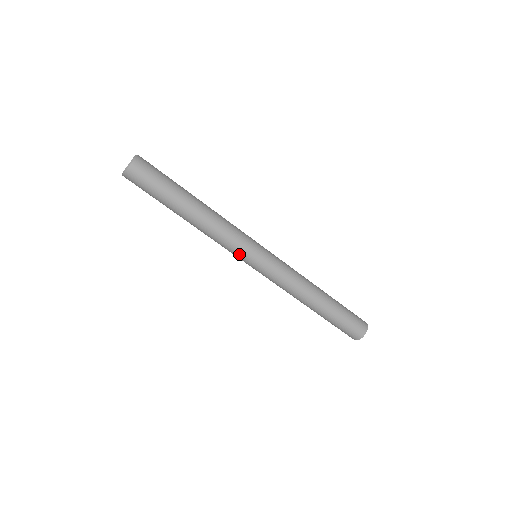
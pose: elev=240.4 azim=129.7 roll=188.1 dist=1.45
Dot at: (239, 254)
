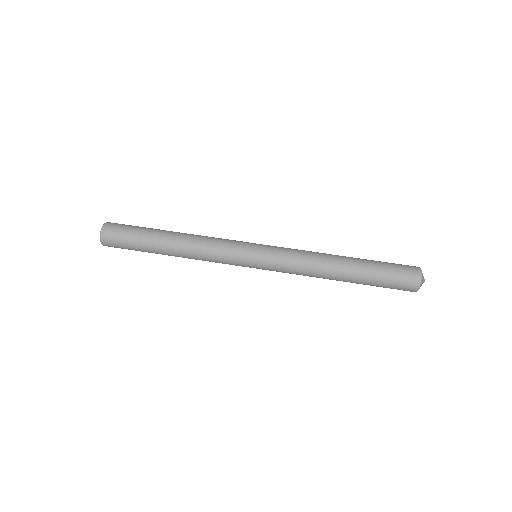
Dot at: (235, 260)
